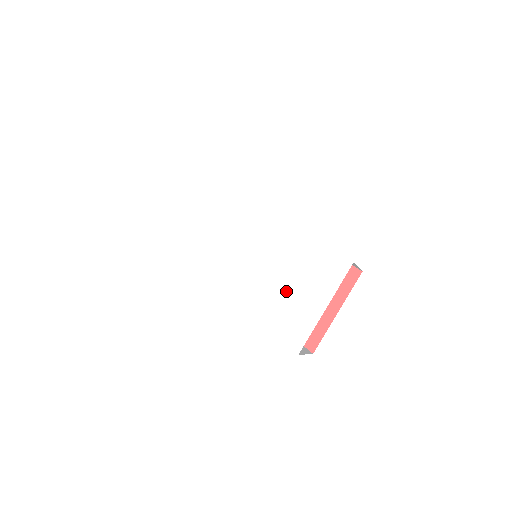
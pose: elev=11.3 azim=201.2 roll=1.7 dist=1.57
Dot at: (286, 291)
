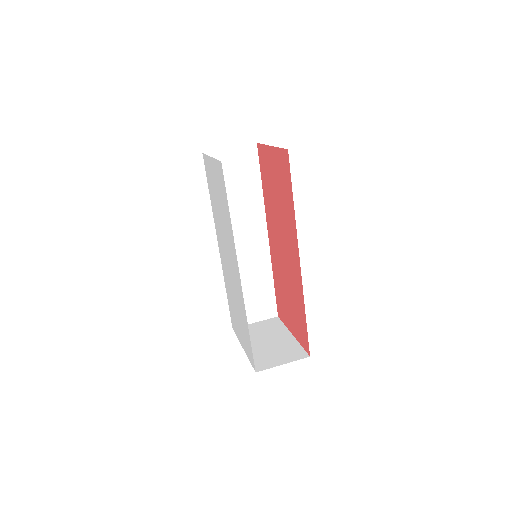
Dot at: (235, 311)
